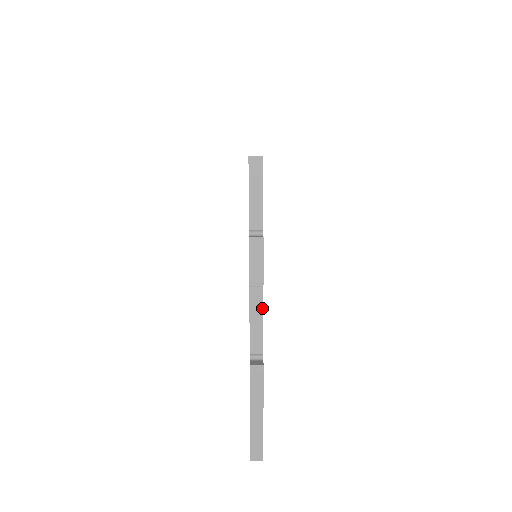
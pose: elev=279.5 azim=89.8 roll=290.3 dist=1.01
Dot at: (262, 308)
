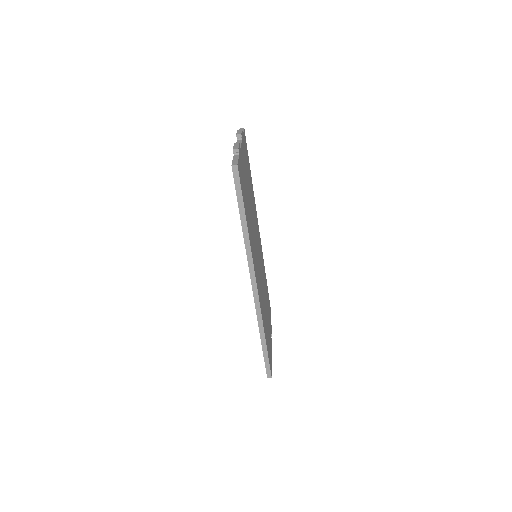
Dot at: (271, 344)
